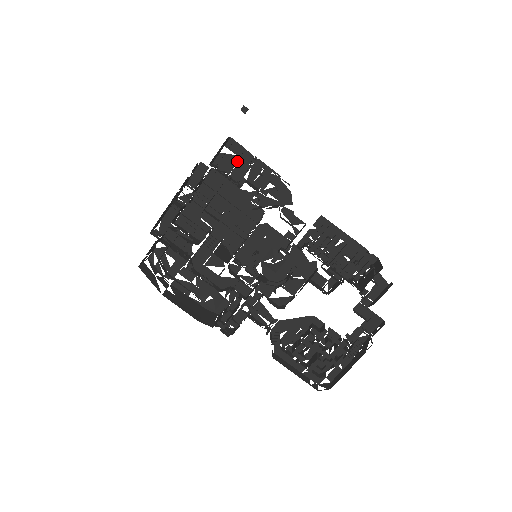
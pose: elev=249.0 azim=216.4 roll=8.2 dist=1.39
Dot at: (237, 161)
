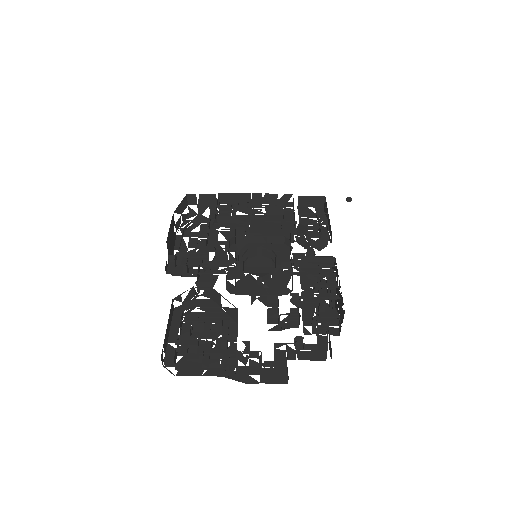
Dot at: (313, 217)
